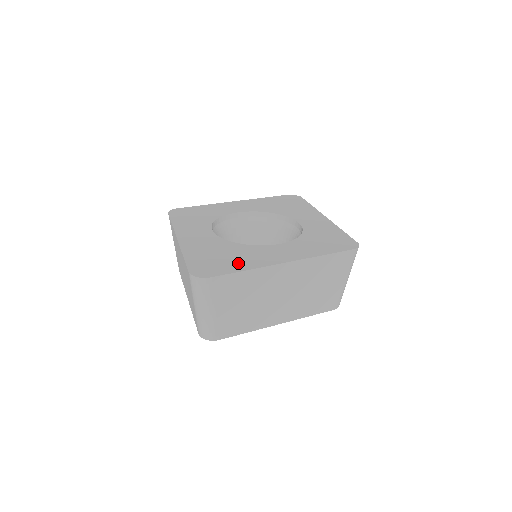
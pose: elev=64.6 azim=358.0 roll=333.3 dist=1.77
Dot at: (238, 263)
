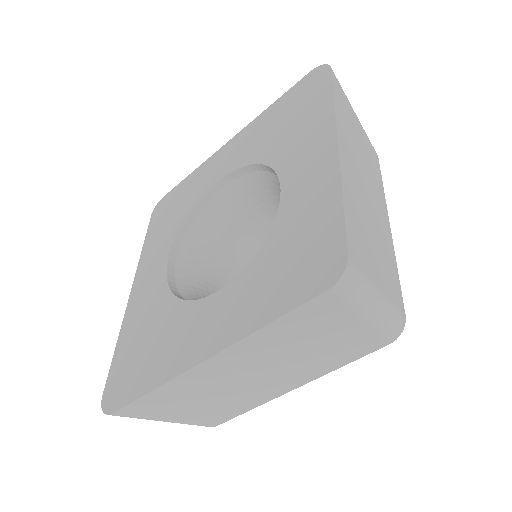
Dot at: (150, 368)
